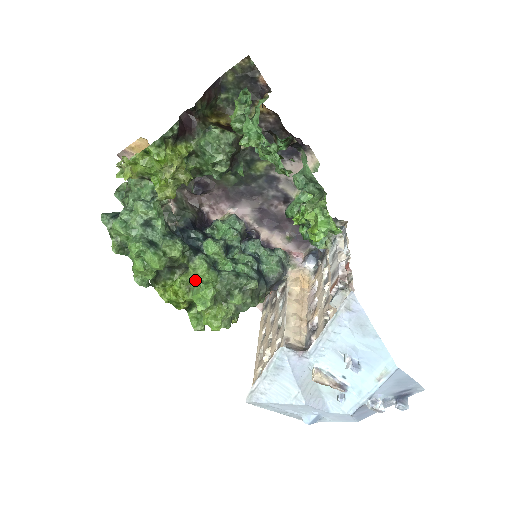
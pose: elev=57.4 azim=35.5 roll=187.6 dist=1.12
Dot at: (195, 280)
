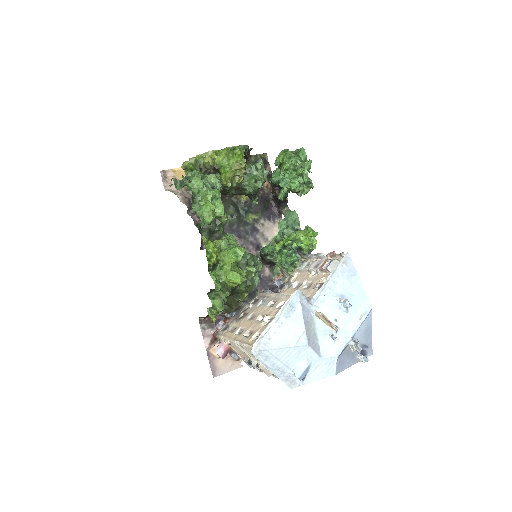
Dot at: (228, 244)
